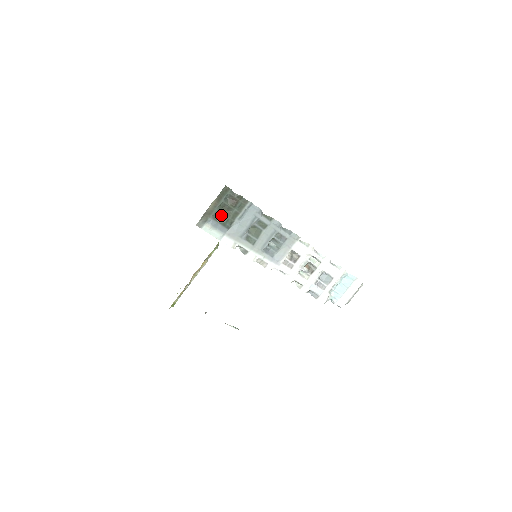
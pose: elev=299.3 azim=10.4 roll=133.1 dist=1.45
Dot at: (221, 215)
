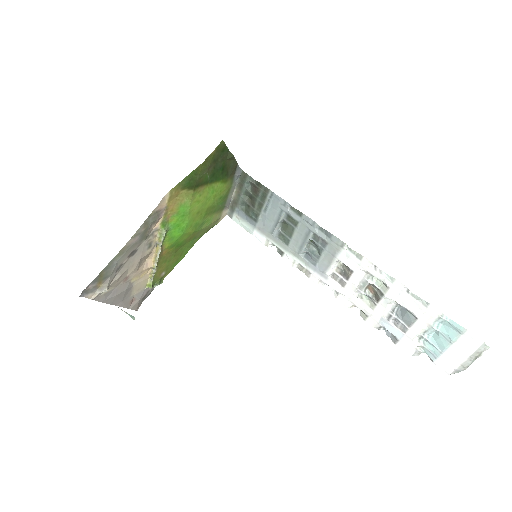
Dot at: (248, 205)
